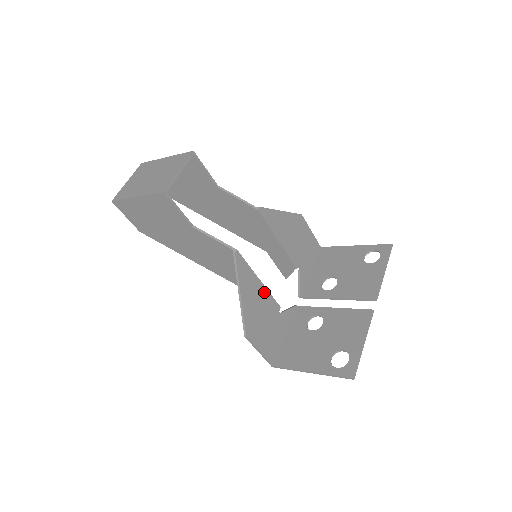
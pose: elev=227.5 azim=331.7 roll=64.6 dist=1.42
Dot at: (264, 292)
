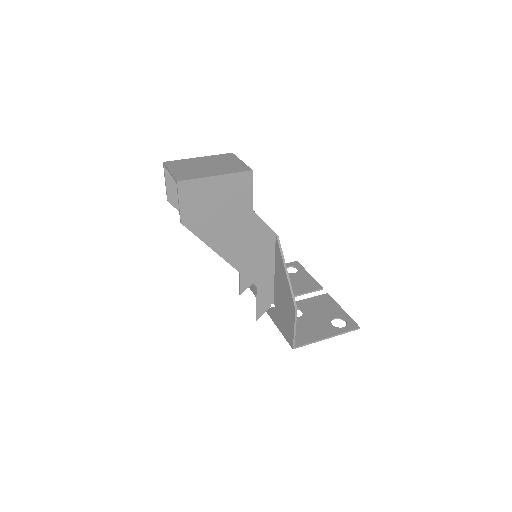
Dot at: occluded
